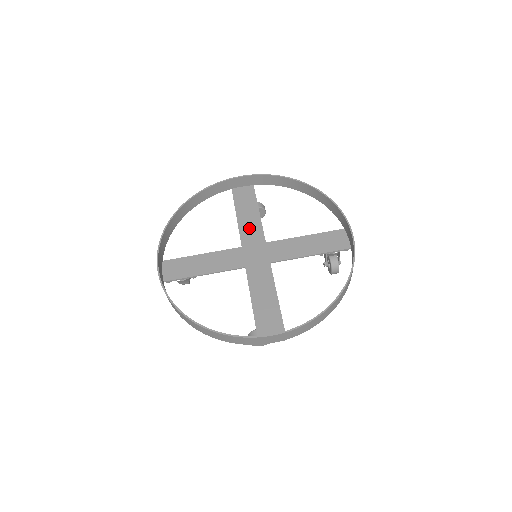
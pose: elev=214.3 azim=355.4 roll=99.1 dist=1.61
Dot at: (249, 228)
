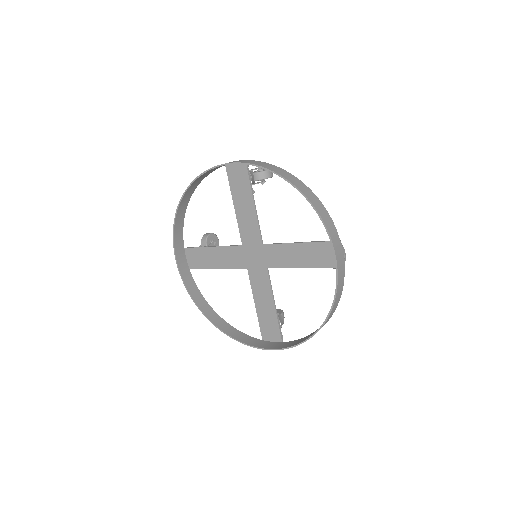
Dot at: (246, 224)
